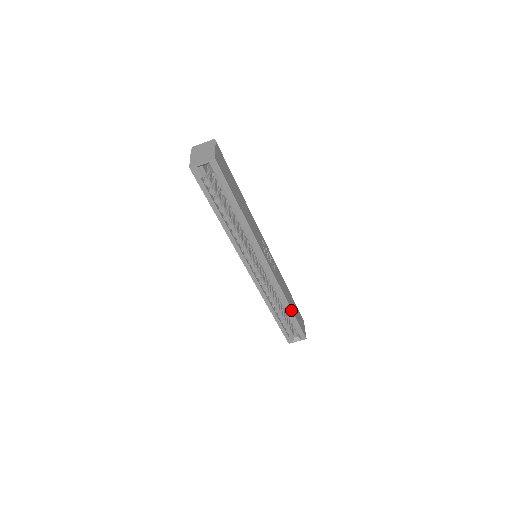
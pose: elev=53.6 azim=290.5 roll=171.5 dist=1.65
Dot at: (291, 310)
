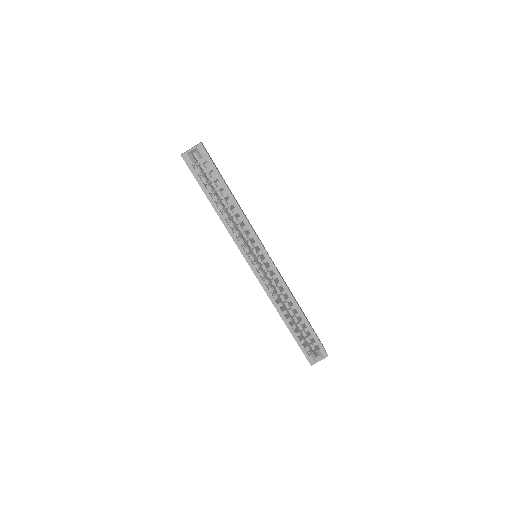
Dot at: (303, 315)
